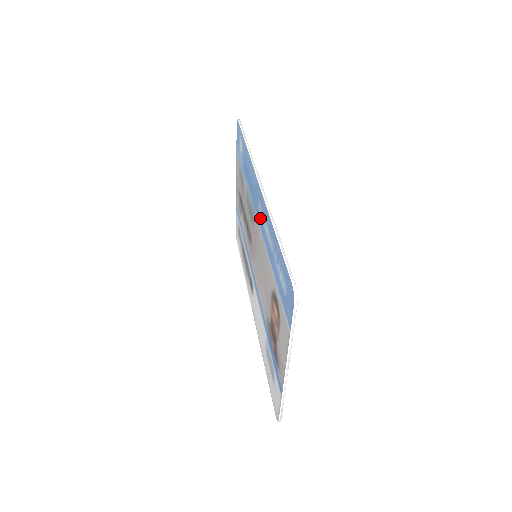
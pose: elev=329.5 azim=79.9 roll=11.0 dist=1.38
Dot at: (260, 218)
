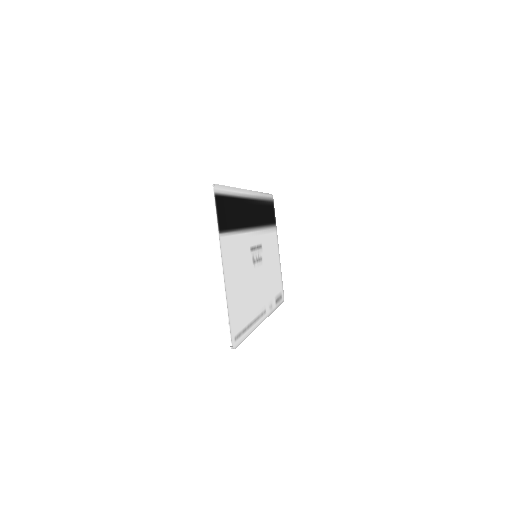
Dot at: occluded
